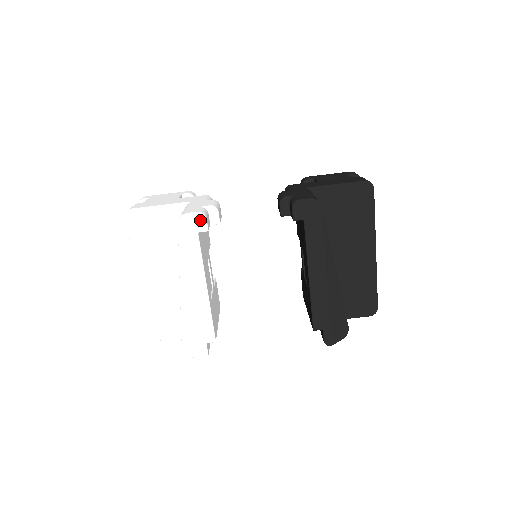
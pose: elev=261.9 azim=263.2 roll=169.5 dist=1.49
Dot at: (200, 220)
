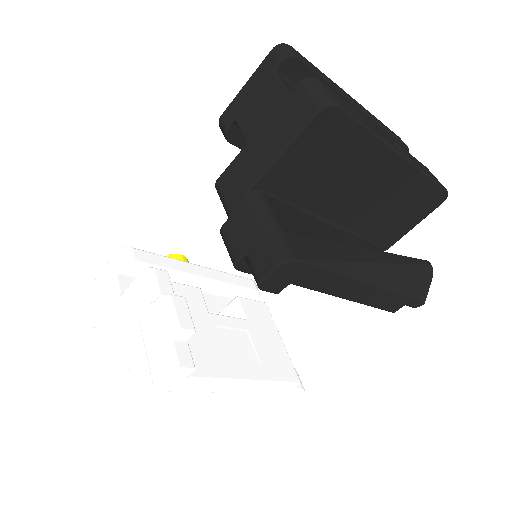
Dot at: (176, 374)
